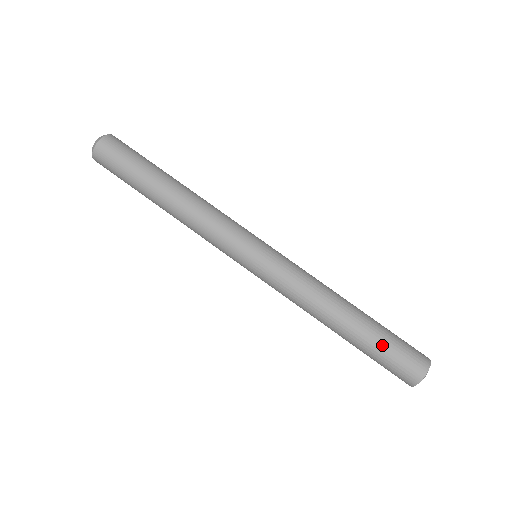
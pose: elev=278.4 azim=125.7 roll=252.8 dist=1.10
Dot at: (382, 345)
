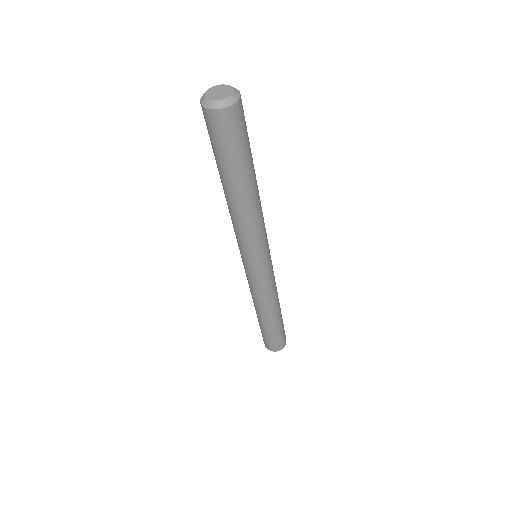
Dot at: (271, 335)
